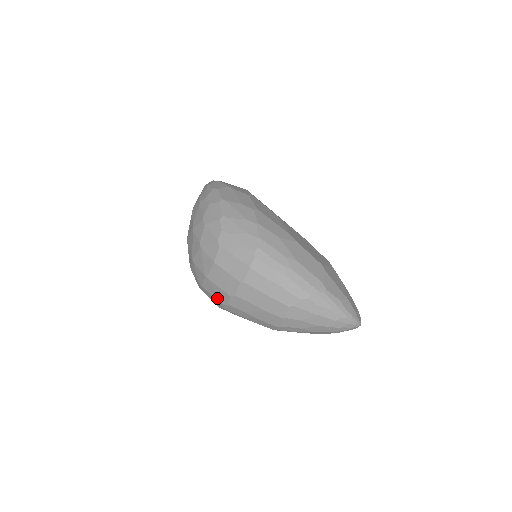
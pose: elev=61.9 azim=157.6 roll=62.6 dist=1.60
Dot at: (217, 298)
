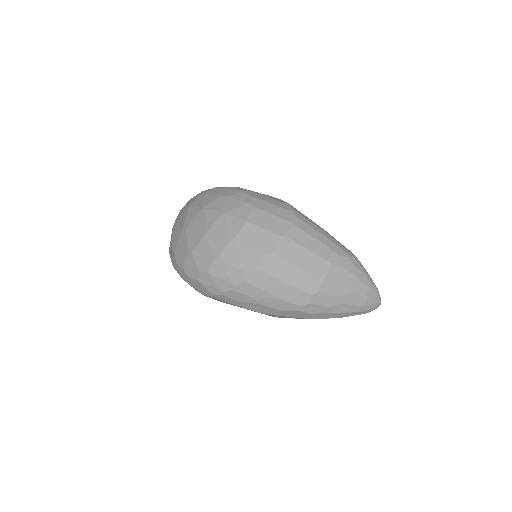
Dot at: (241, 266)
